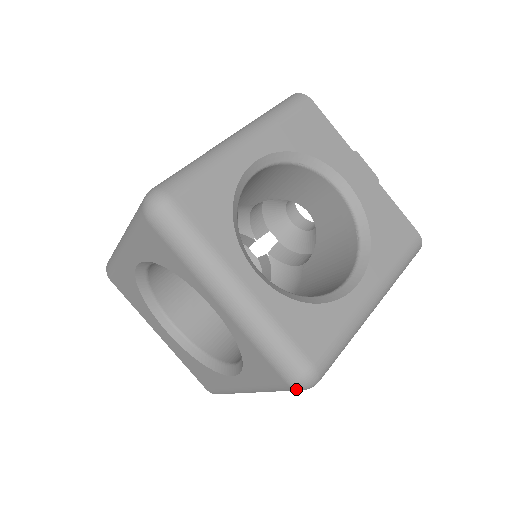
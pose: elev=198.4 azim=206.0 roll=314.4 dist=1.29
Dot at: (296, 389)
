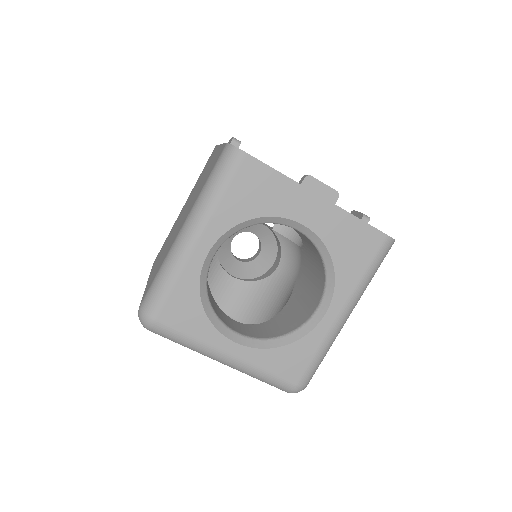
Dot at: occluded
